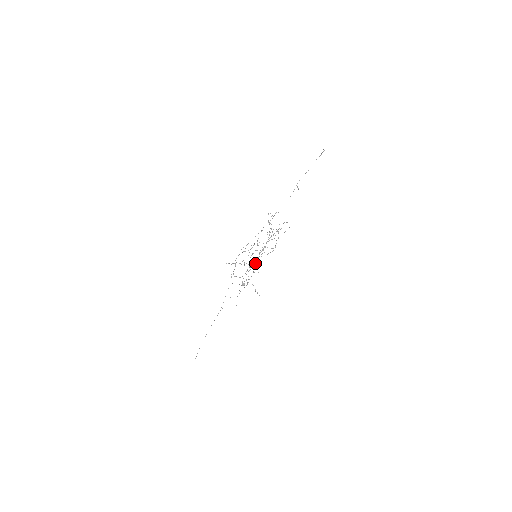
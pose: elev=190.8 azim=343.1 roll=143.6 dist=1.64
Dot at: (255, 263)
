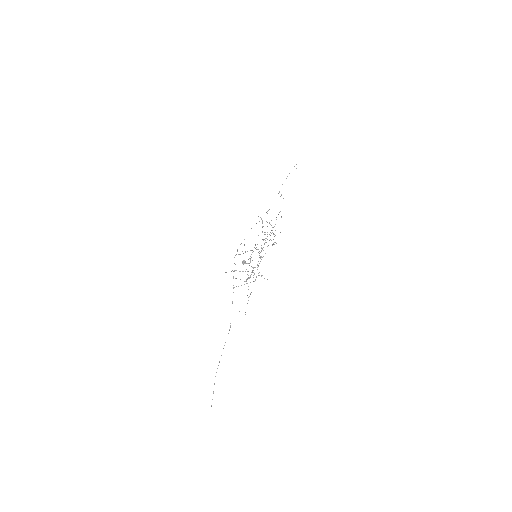
Dot at: (257, 264)
